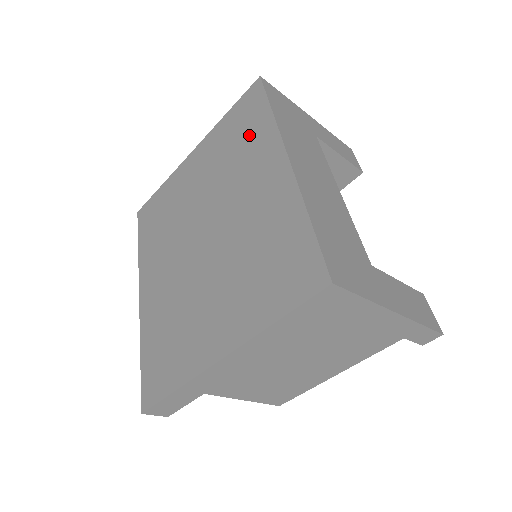
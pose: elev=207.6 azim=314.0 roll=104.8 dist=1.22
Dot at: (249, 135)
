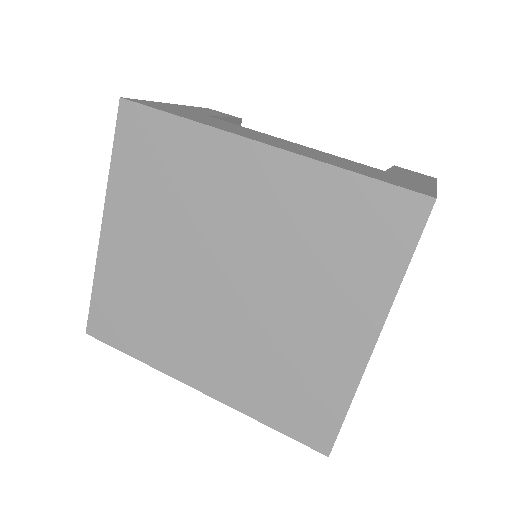
Dot at: (177, 158)
